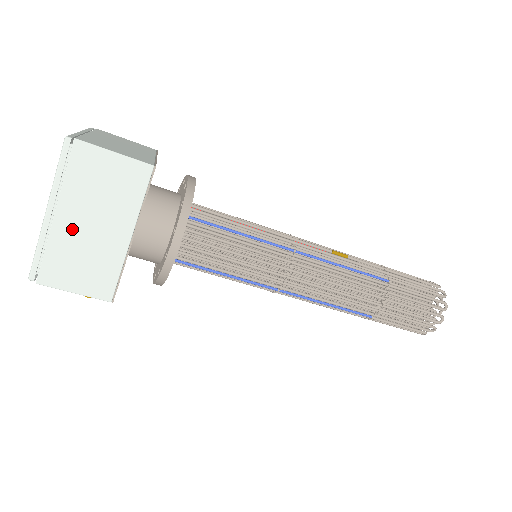
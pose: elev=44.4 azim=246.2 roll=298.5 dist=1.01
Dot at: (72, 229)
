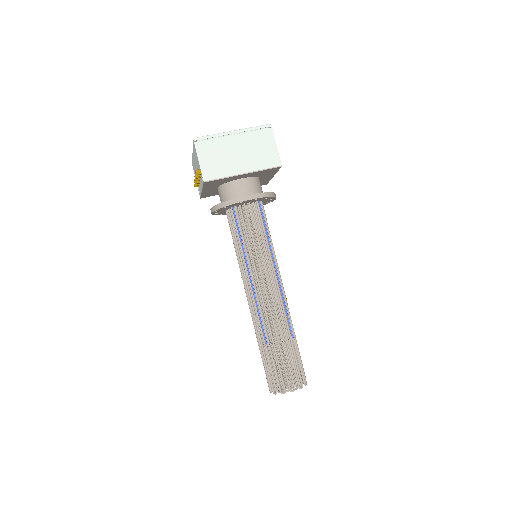
Dot at: (231, 145)
